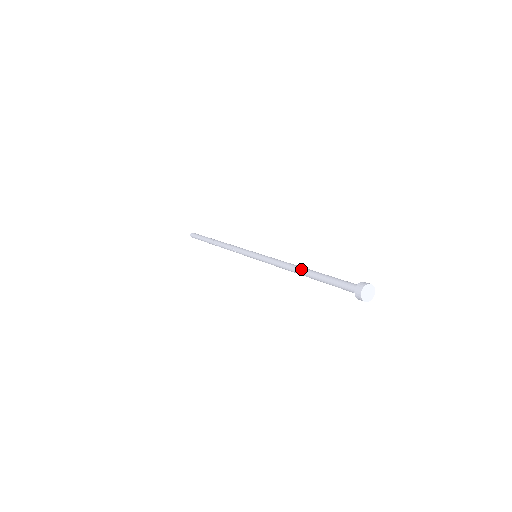
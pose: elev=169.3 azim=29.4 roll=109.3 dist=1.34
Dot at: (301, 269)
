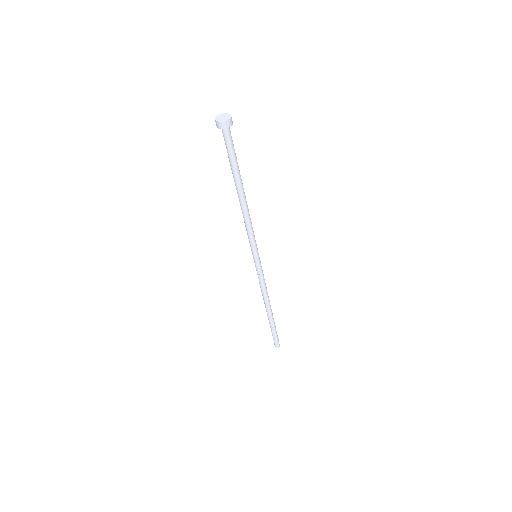
Dot at: occluded
